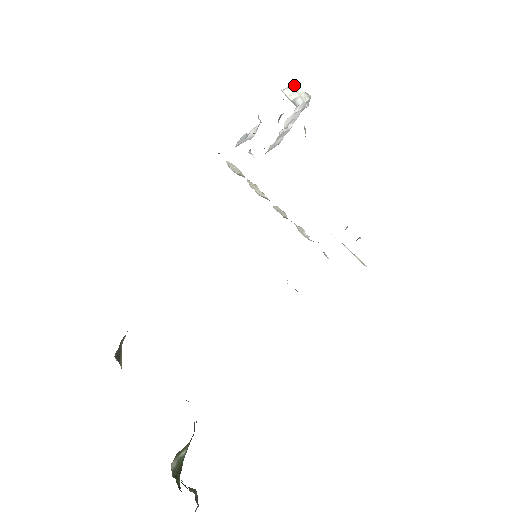
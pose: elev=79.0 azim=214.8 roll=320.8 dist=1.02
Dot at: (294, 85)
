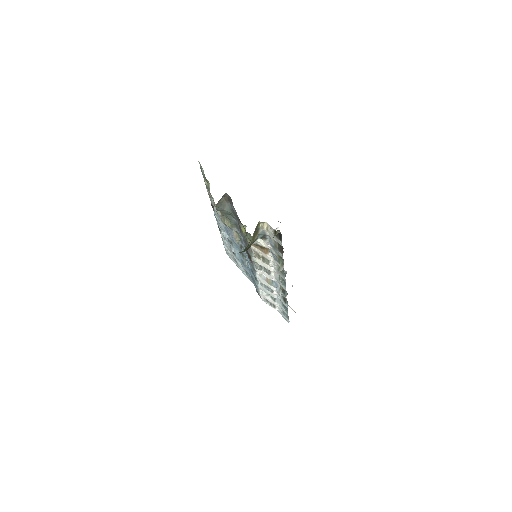
Dot at: occluded
